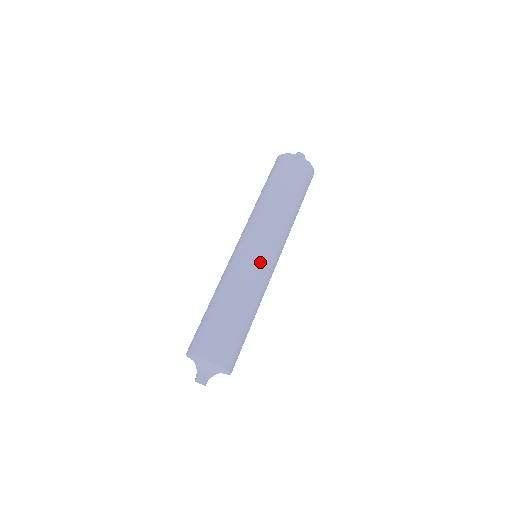
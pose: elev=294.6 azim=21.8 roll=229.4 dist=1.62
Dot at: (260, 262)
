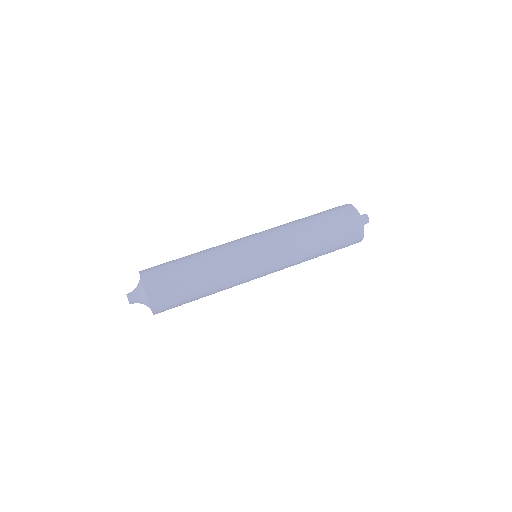
Dot at: (250, 260)
